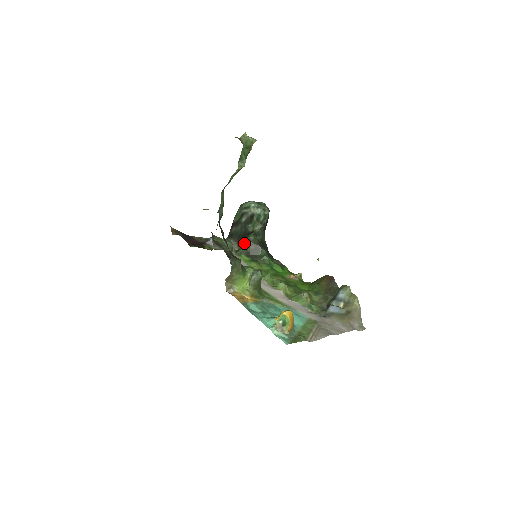
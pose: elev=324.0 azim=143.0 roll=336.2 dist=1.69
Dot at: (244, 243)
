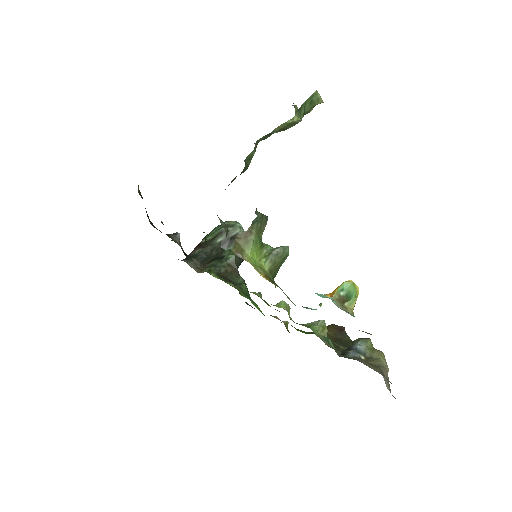
Dot at: (216, 262)
